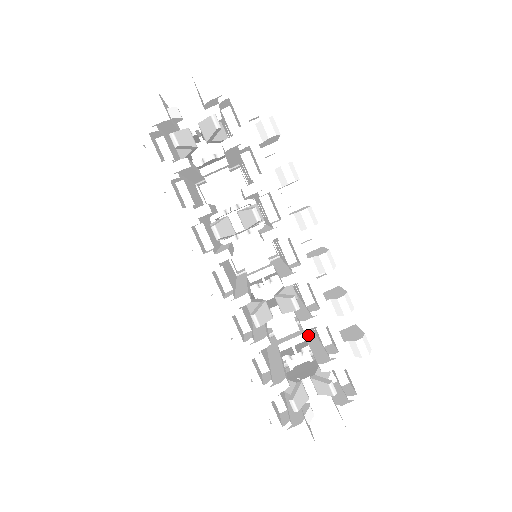
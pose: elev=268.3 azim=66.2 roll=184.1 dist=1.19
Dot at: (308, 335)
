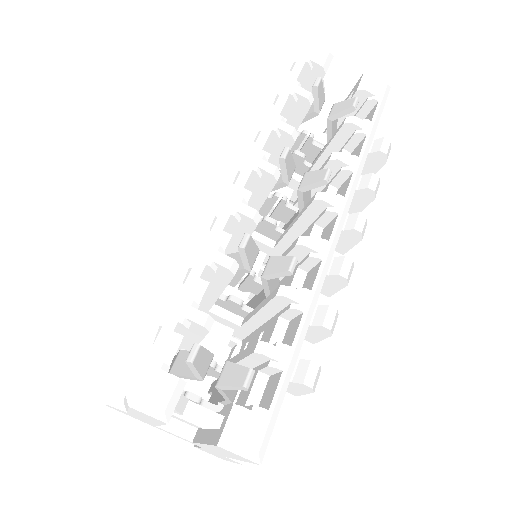
Dot at: occluded
